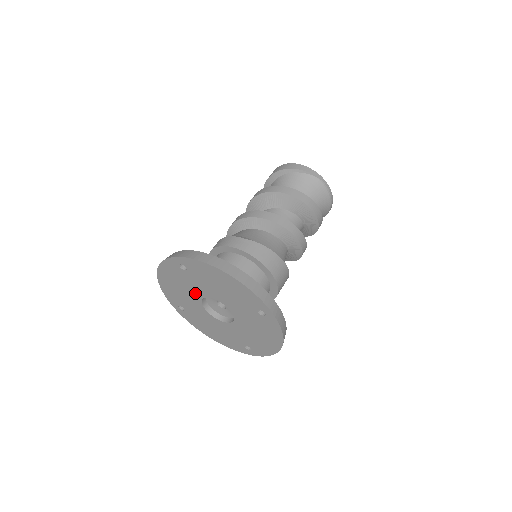
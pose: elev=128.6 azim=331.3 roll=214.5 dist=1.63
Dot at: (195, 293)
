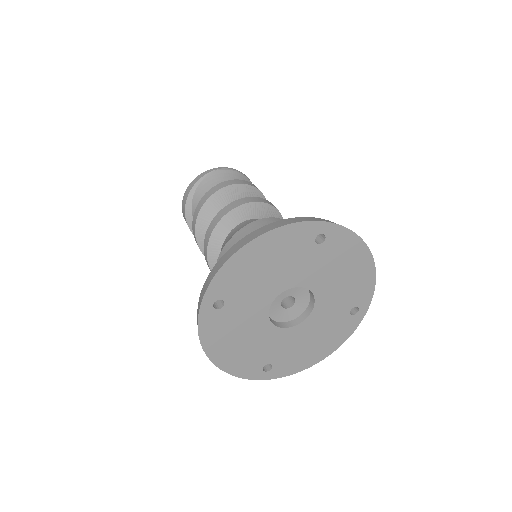
Dot at: (258, 322)
